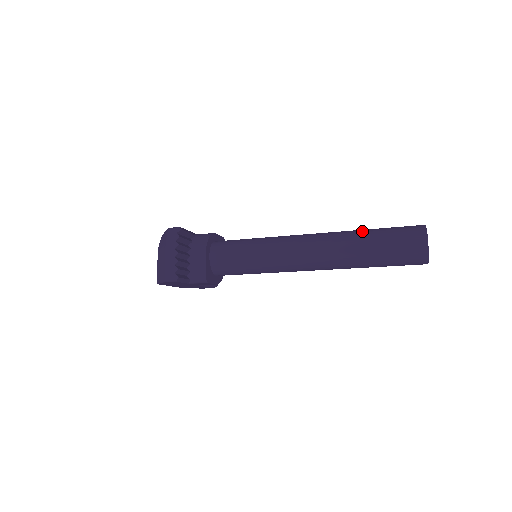
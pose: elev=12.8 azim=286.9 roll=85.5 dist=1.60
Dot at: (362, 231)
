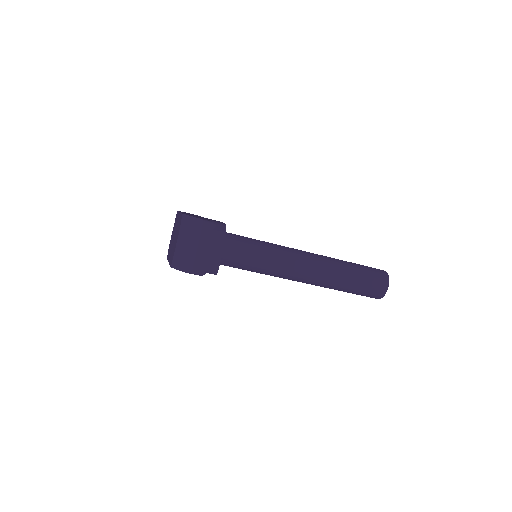
Dot at: (347, 265)
